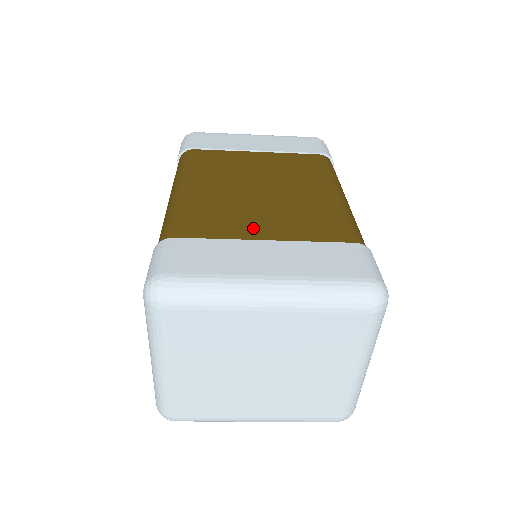
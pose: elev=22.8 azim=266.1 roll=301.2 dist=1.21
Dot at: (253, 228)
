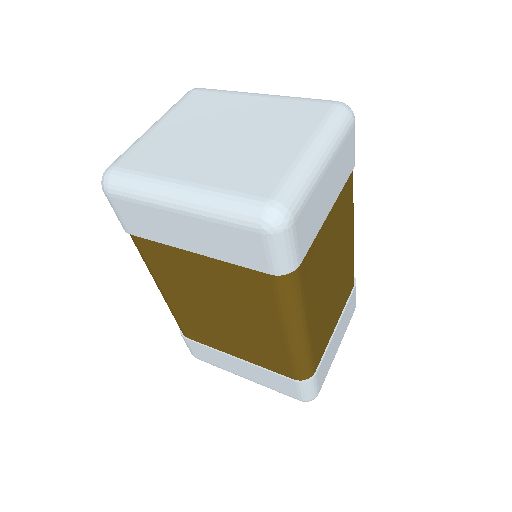
Dot at: (227, 346)
